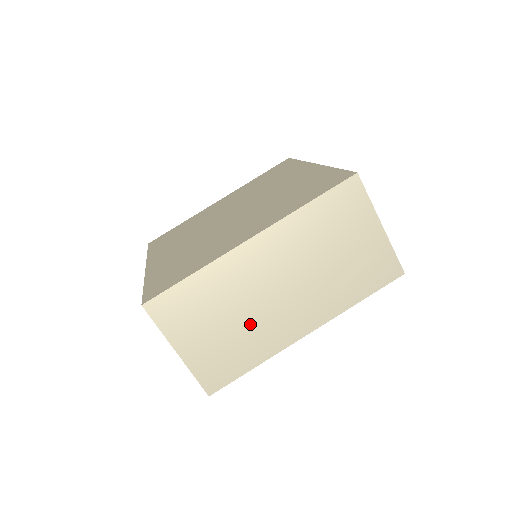
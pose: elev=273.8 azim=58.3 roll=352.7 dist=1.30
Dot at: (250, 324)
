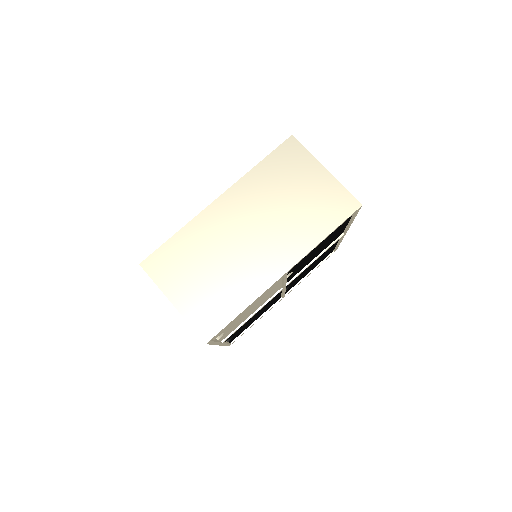
Dot at: (231, 269)
